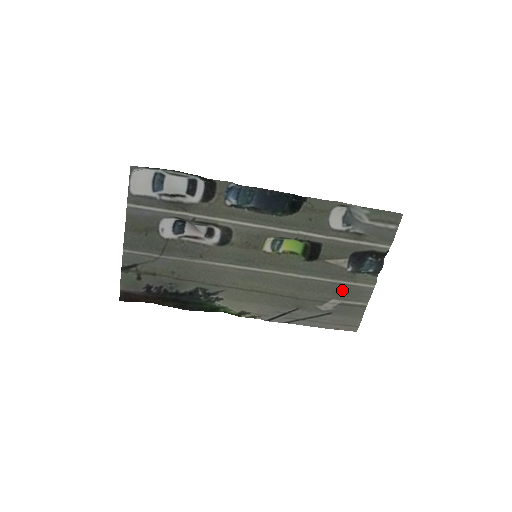
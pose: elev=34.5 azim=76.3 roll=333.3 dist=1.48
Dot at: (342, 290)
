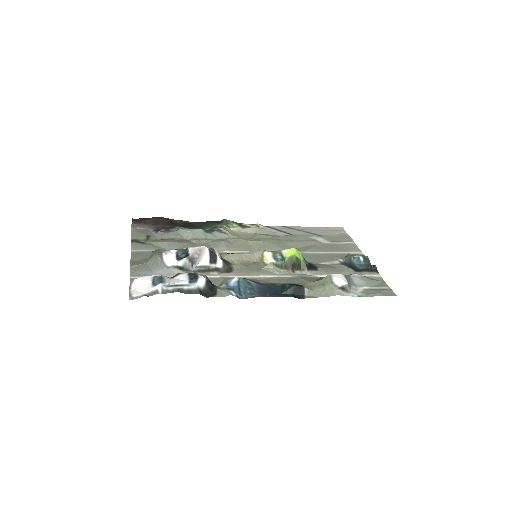
Dot at: (333, 248)
